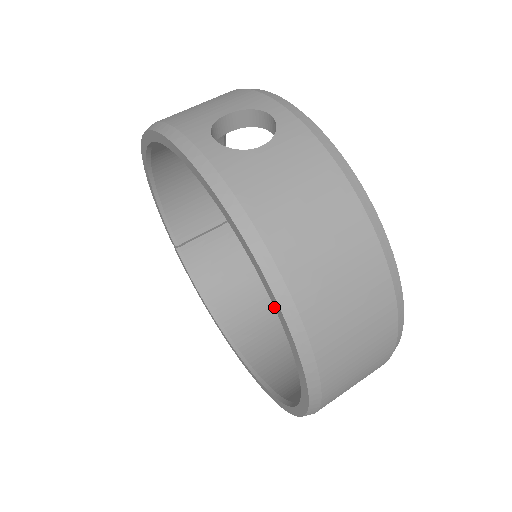
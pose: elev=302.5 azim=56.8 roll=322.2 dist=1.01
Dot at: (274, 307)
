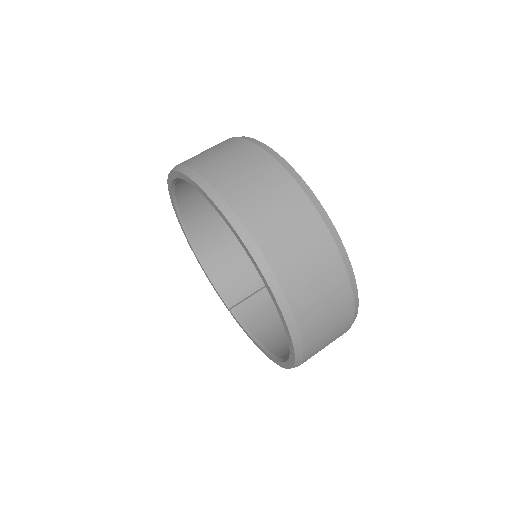
Dot at: occluded
